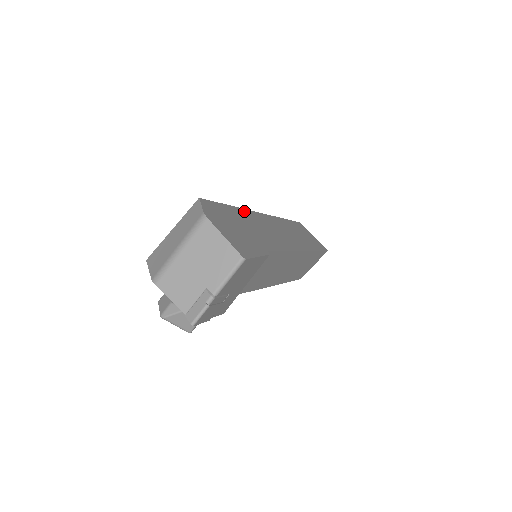
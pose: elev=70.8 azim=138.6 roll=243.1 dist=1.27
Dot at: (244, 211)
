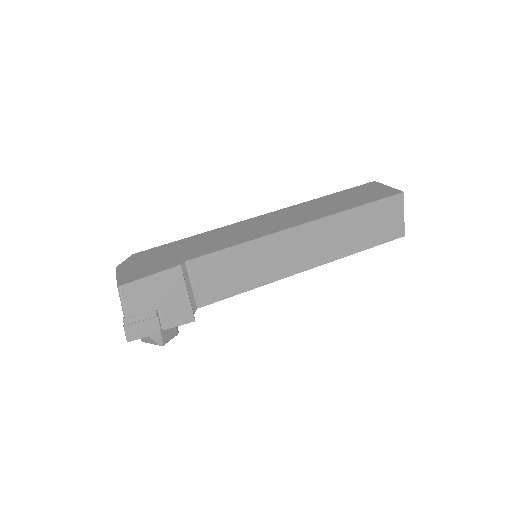
Dot at: (209, 232)
